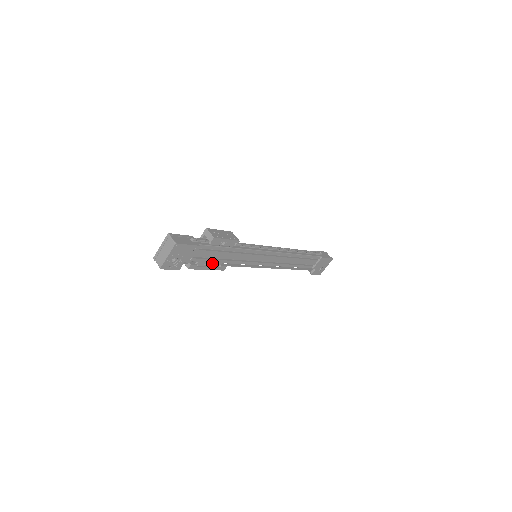
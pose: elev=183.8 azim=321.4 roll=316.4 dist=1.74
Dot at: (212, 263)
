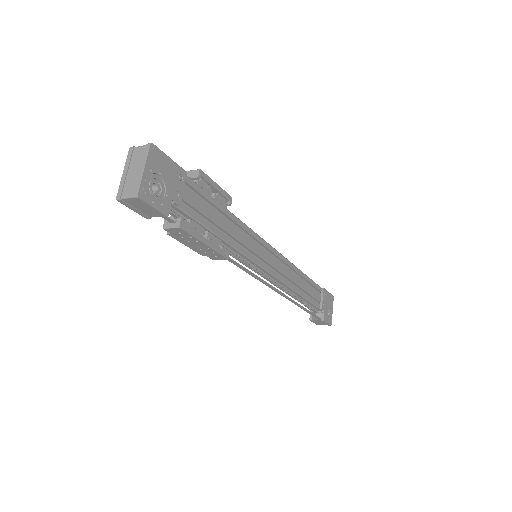
Dot at: (208, 235)
